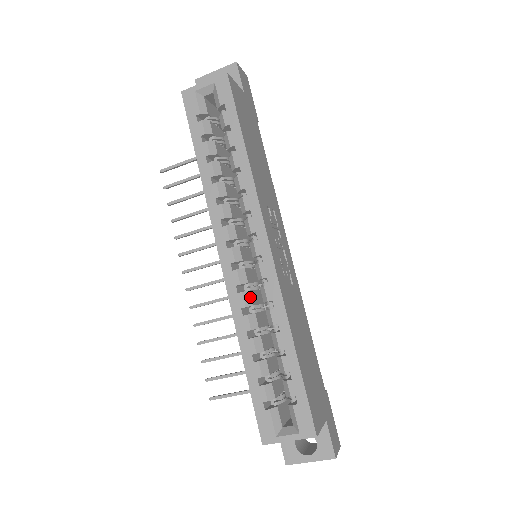
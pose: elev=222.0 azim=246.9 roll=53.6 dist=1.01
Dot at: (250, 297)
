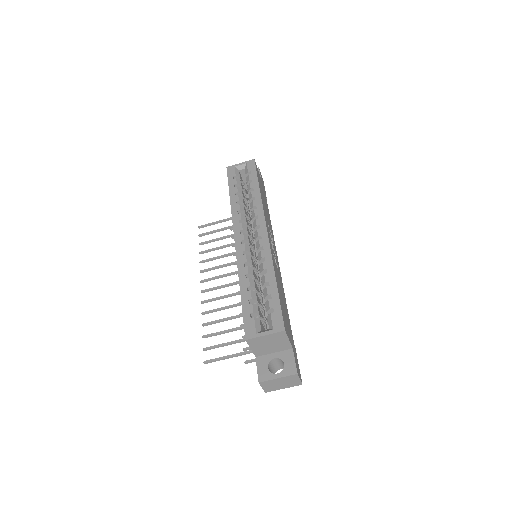
Dot at: (250, 259)
